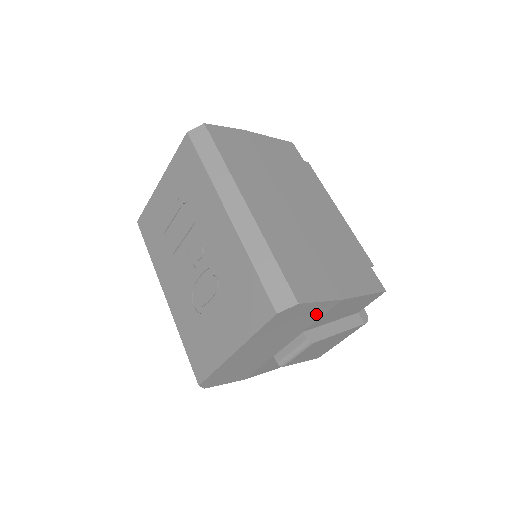
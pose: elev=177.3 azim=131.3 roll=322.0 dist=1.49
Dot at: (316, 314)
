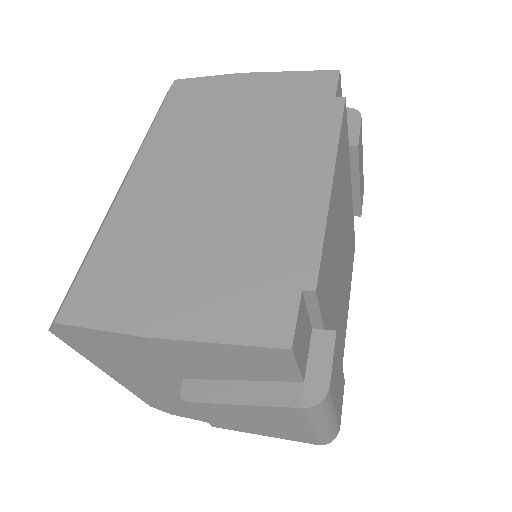
Dot at: (141, 351)
